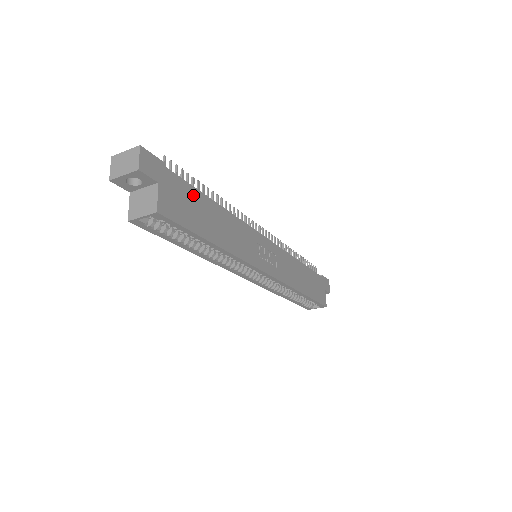
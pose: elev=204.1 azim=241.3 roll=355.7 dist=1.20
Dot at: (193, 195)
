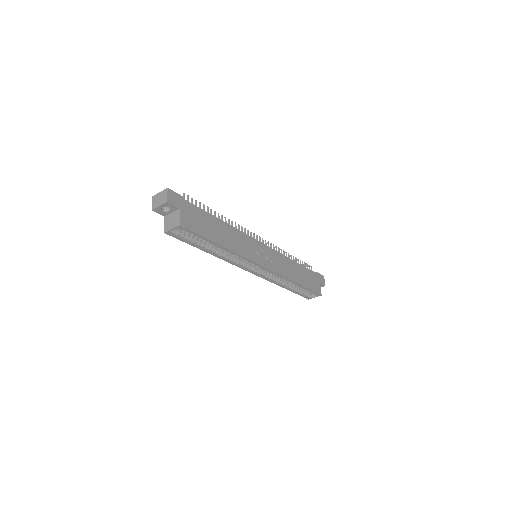
Dot at: (203, 215)
